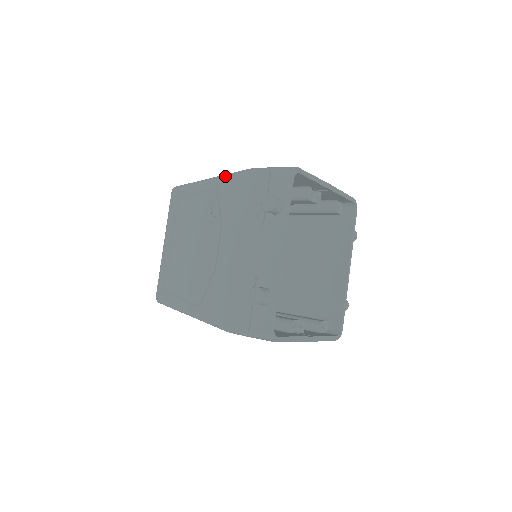
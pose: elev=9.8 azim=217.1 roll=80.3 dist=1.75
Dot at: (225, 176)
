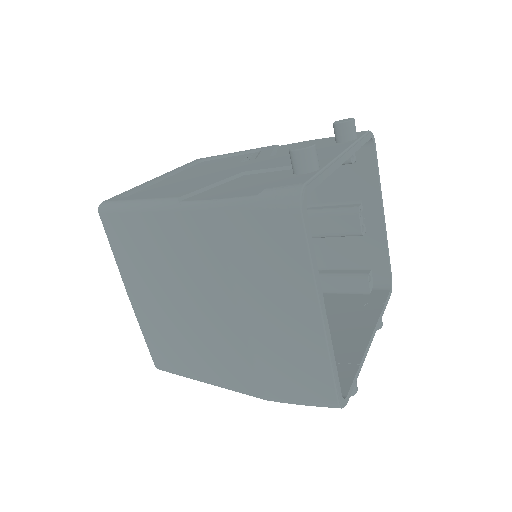
Dot at: (277, 145)
